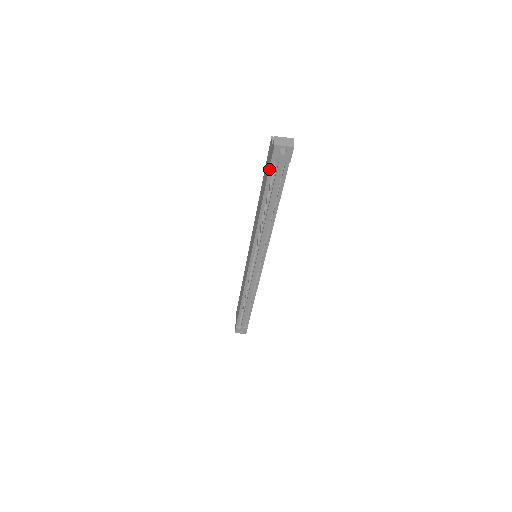
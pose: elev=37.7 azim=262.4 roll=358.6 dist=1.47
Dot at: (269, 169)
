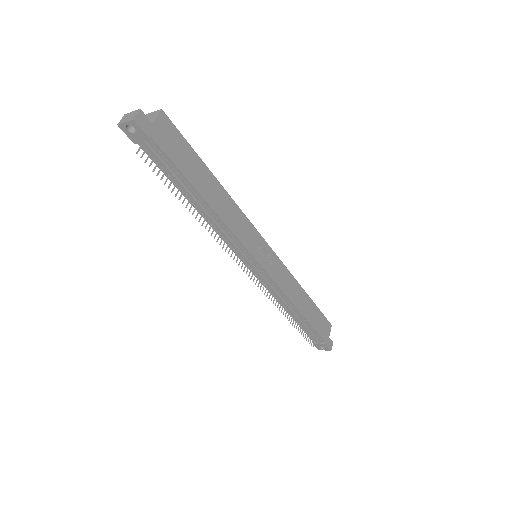
Dot at: occluded
